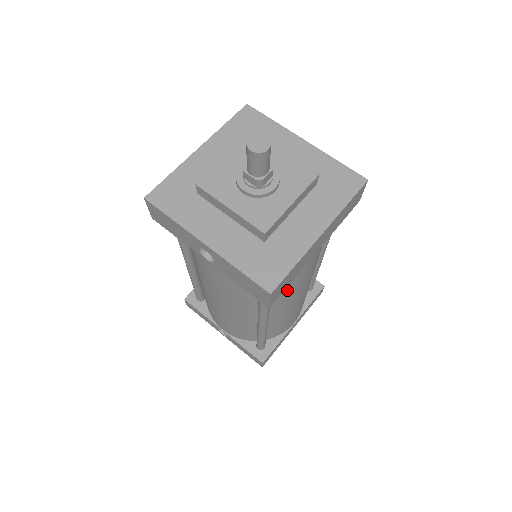
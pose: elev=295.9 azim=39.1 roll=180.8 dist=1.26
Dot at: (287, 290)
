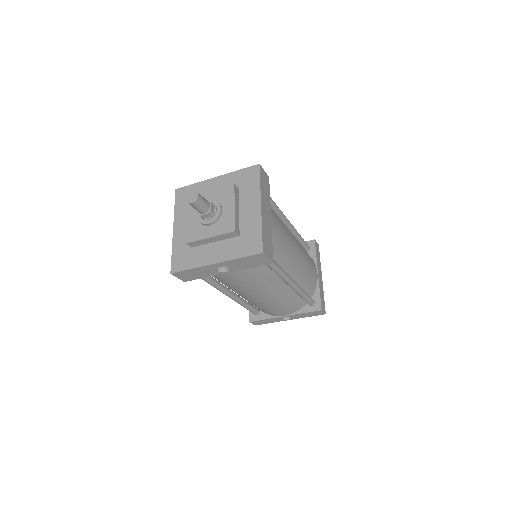
Dot at: (281, 252)
